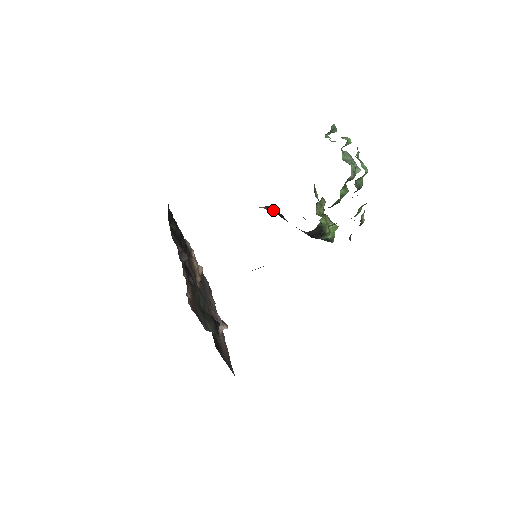
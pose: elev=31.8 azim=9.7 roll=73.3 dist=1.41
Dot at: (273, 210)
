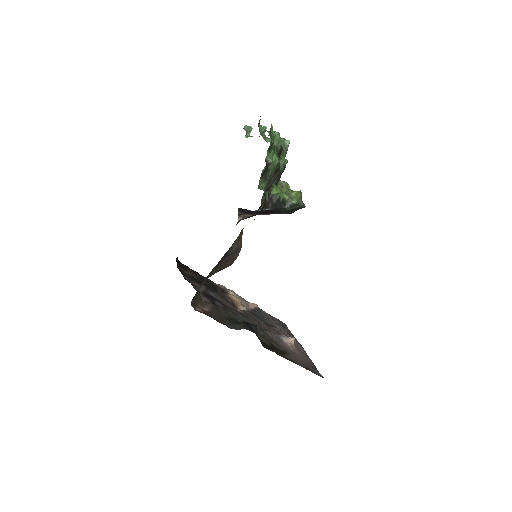
Dot at: (244, 213)
